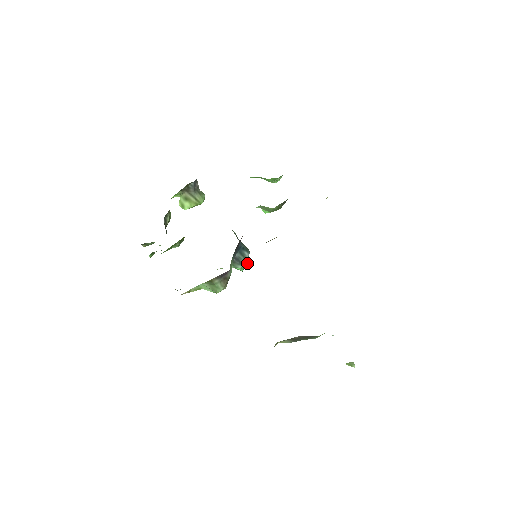
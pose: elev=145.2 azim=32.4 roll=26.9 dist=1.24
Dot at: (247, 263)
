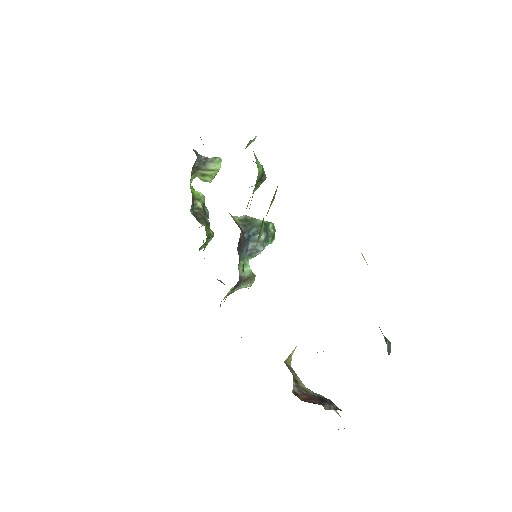
Dot at: (272, 234)
